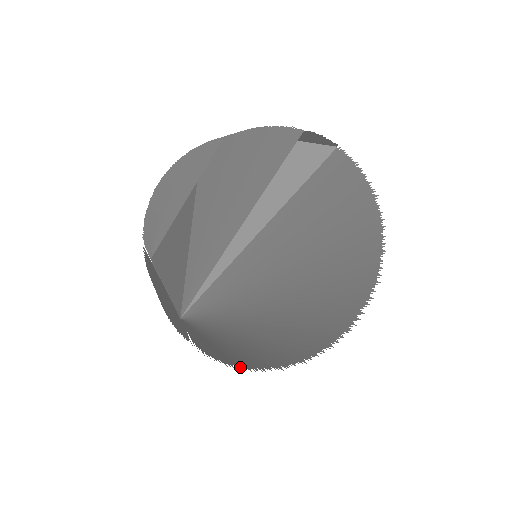
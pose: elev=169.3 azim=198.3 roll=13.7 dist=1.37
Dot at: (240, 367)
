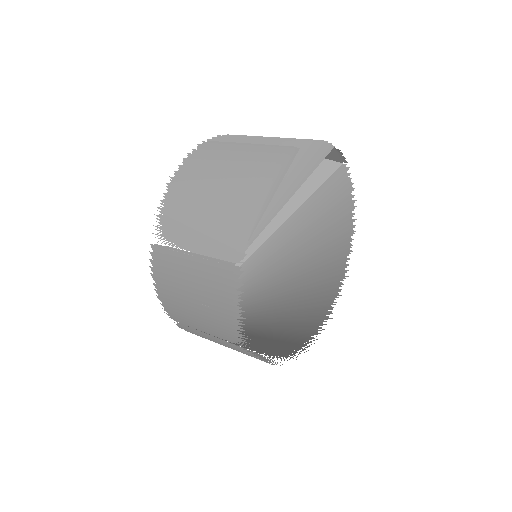
Dot at: (272, 363)
